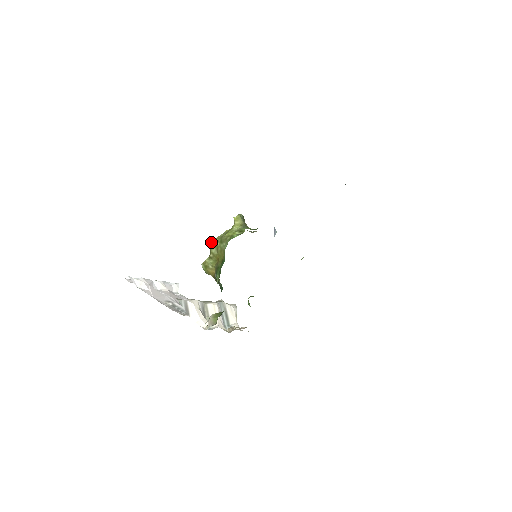
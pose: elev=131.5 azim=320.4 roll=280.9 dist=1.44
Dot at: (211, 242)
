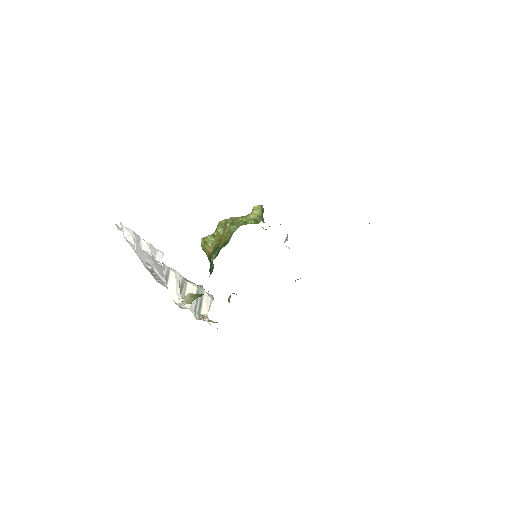
Dot at: (220, 221)
